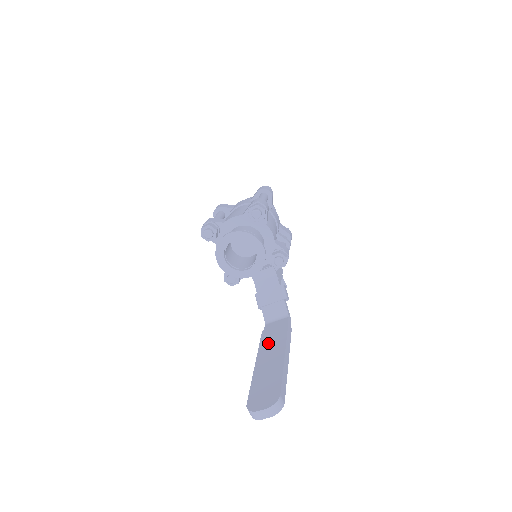
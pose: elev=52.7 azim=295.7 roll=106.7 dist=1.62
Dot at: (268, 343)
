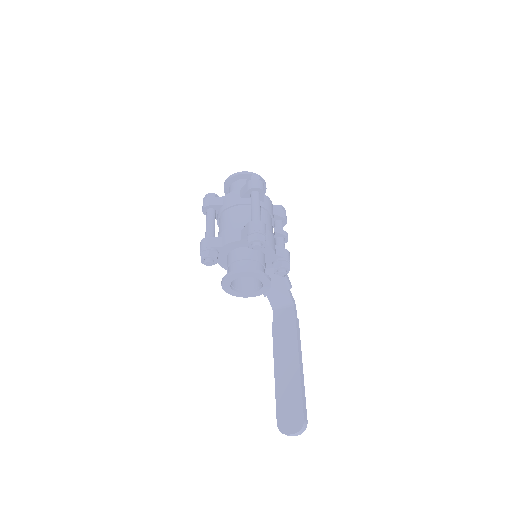
Dot at: (281, 344)
